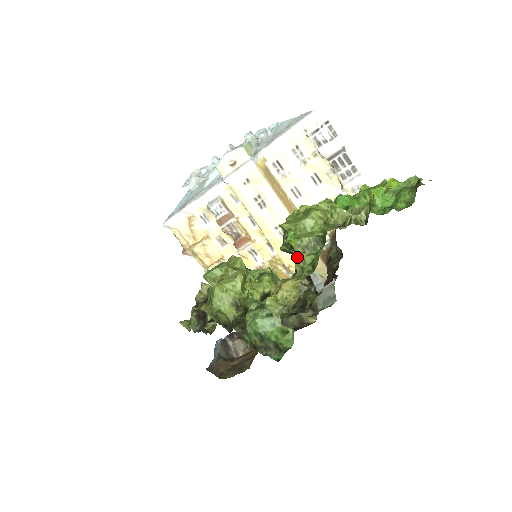
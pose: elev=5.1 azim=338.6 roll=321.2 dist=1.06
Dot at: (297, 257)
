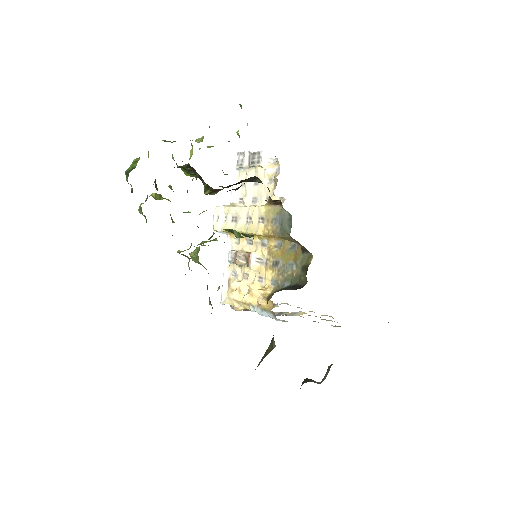
Dot at: occluded
